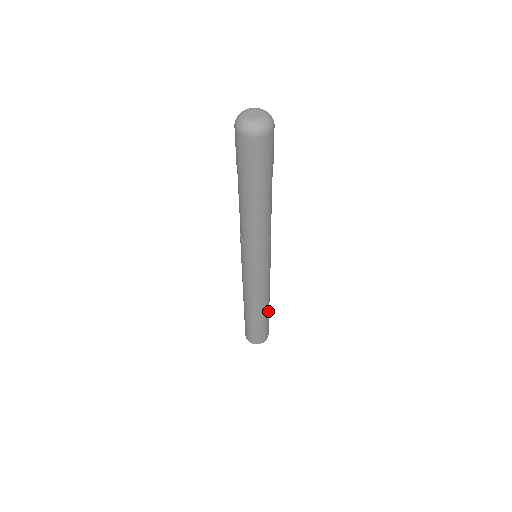
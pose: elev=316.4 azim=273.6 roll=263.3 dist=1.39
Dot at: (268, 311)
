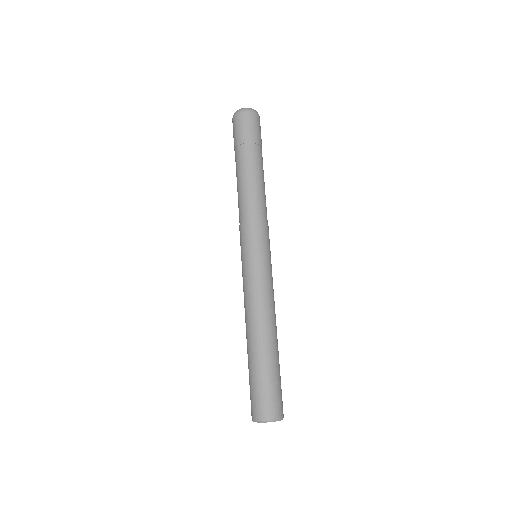
Dot at: occluded
